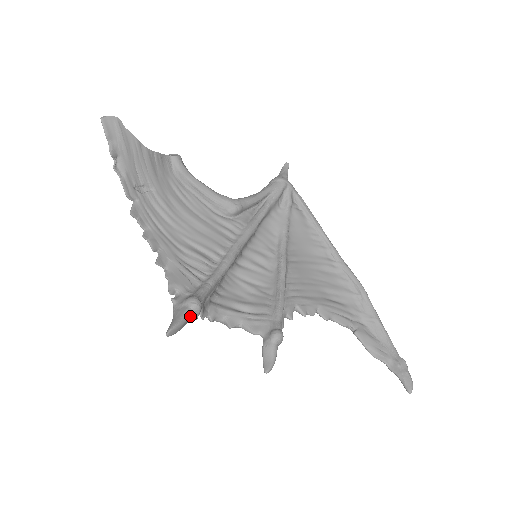
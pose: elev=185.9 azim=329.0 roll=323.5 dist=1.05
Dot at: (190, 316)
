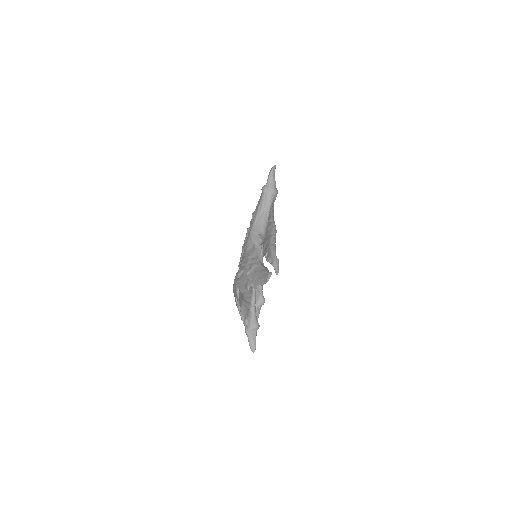
Dot at: (255, 333)
